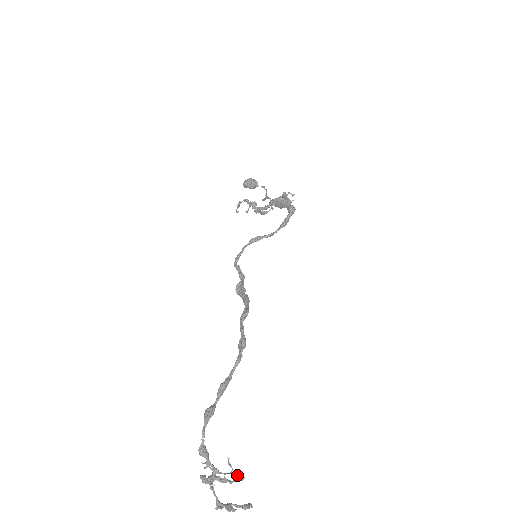
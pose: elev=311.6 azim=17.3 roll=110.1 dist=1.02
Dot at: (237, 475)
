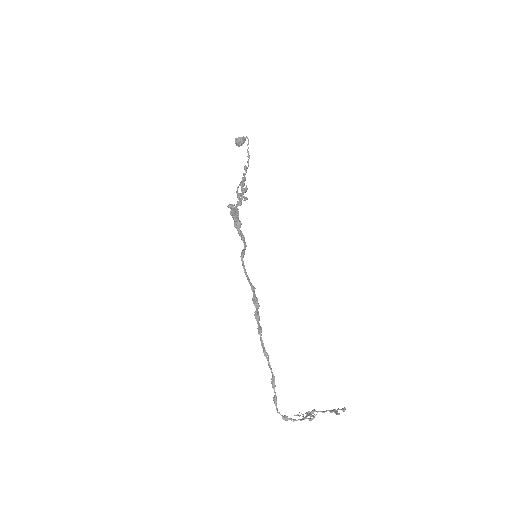
Dot at: (309, 419)
